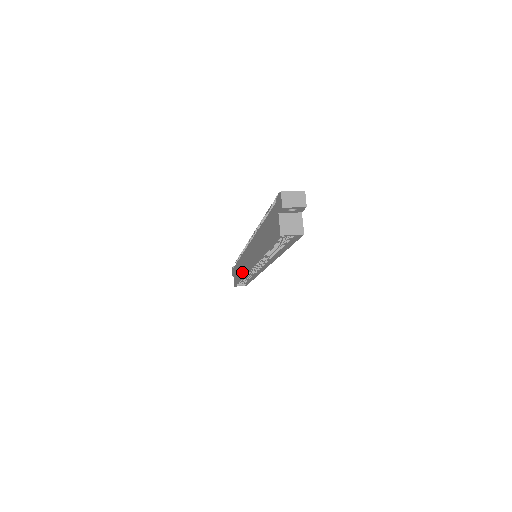
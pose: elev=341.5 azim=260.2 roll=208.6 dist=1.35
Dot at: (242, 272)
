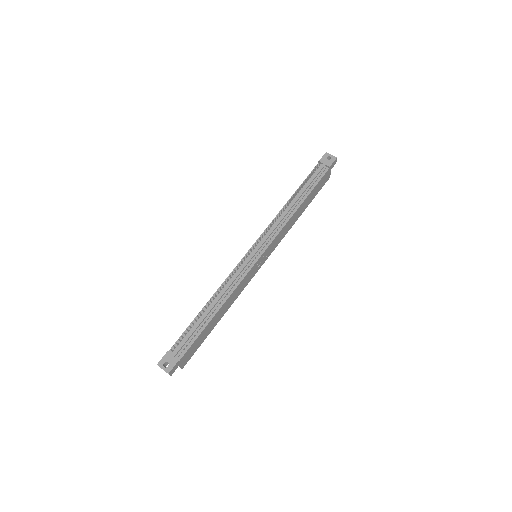
Dot at: occluded
